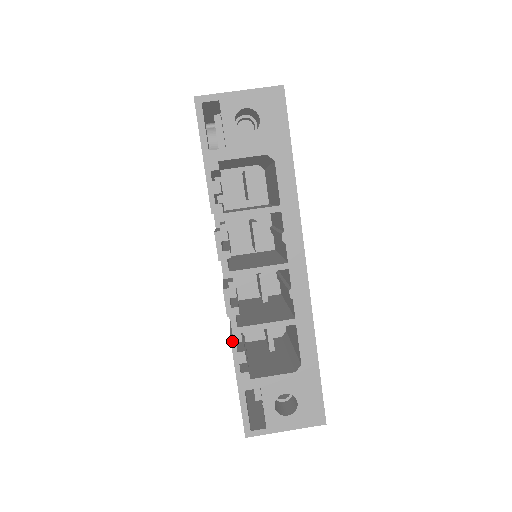
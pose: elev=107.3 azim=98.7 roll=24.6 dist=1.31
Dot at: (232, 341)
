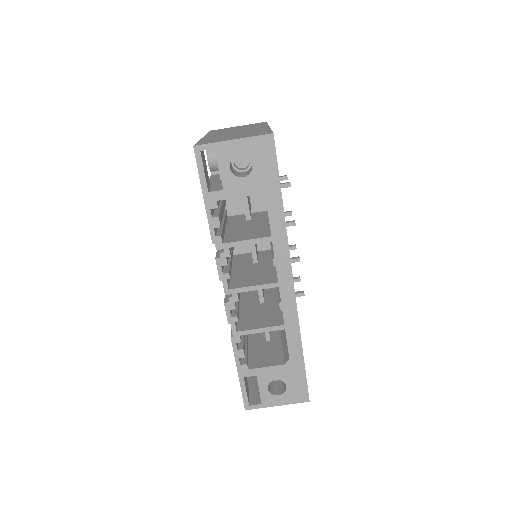
Dot at: (233, 342)
